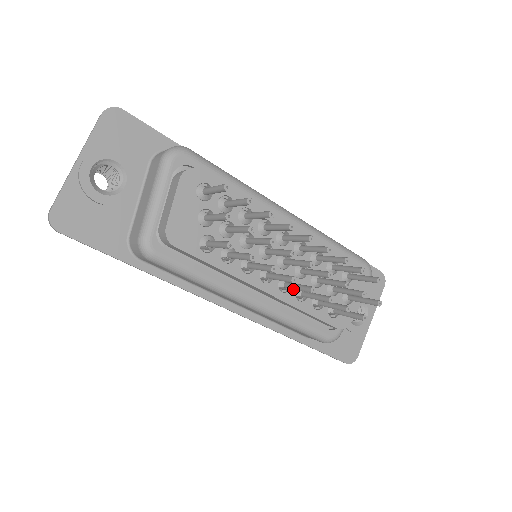
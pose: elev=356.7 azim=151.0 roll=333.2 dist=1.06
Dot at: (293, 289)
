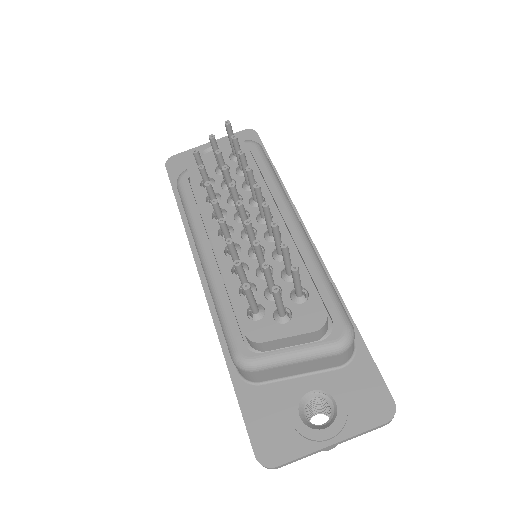
Dot at: occluded
